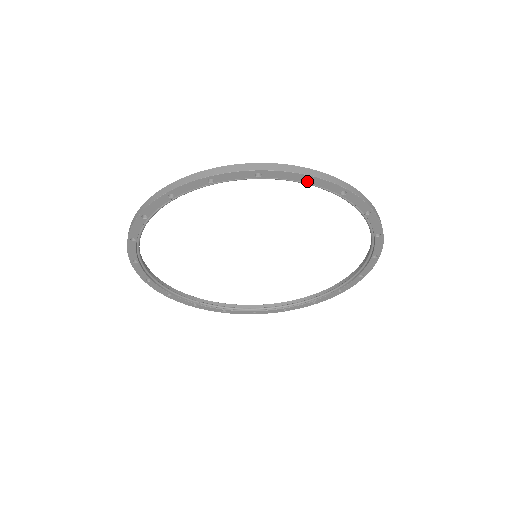
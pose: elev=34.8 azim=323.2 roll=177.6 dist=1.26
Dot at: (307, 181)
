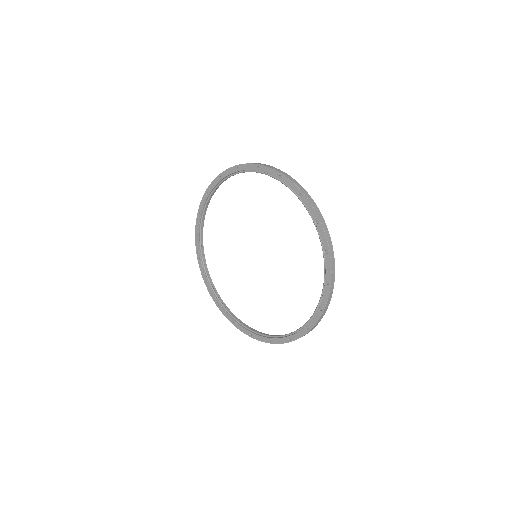
Dot at: (281, 179)
